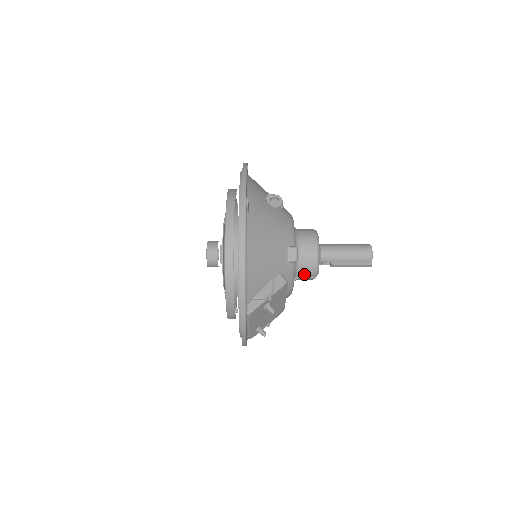
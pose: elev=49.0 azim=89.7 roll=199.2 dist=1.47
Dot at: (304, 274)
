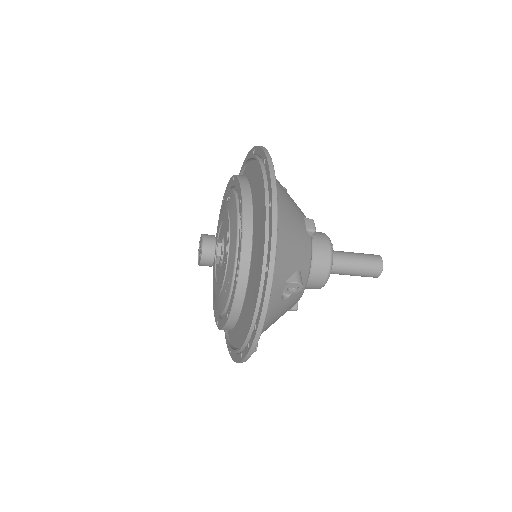
Dot at: occluded
